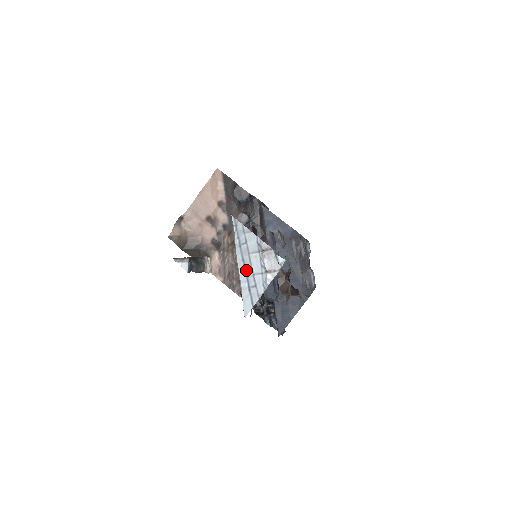
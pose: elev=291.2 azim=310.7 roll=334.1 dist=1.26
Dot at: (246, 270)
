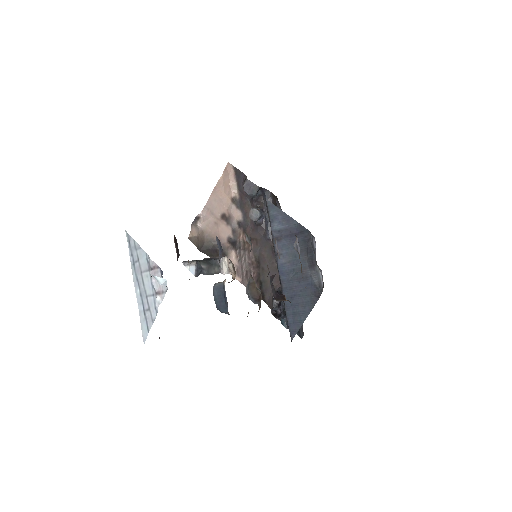
Dot at: (140, 291)
